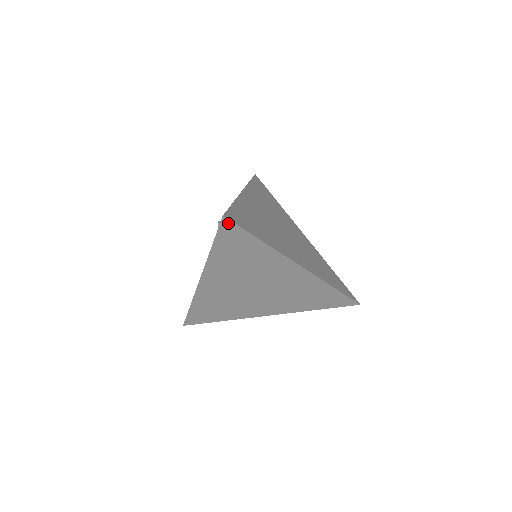
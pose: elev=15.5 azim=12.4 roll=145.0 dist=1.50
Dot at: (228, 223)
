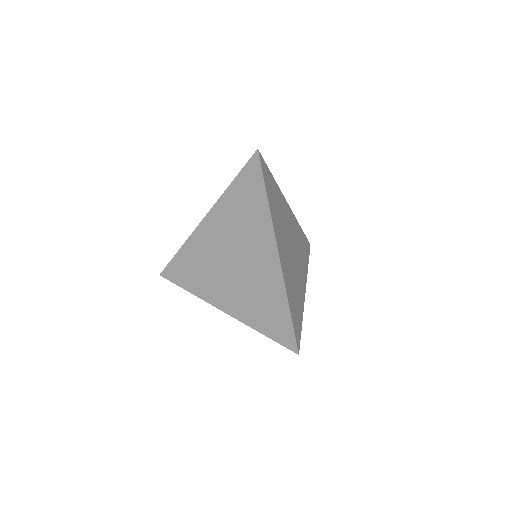
Dot at: (257, 159)
